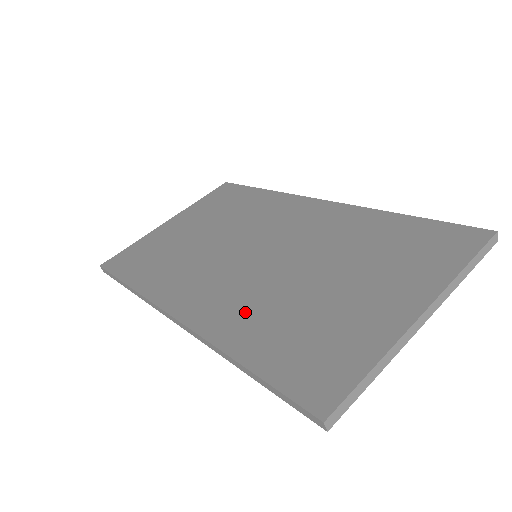
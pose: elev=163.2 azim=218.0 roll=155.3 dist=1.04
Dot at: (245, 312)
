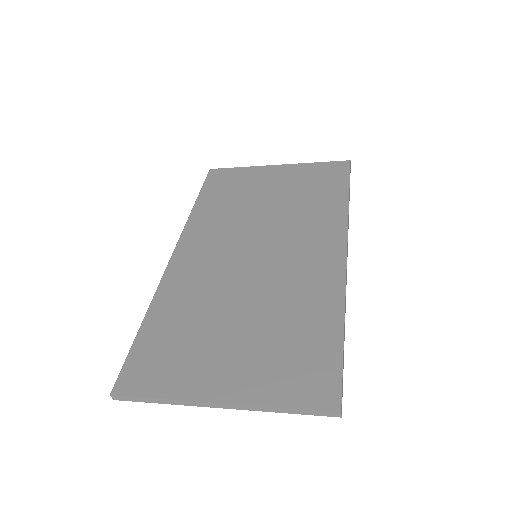
Dot at: (188, 293)
